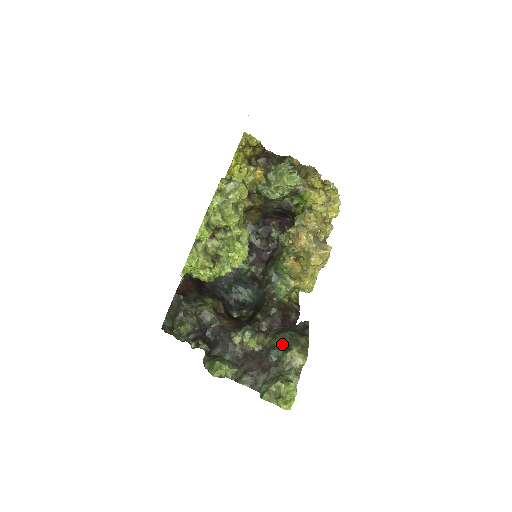
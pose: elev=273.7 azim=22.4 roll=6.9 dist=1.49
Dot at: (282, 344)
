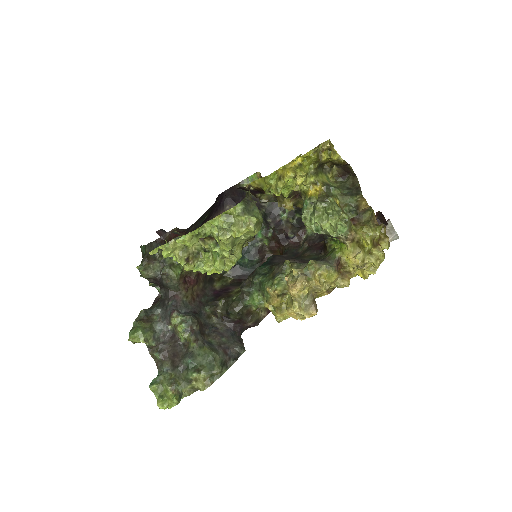
Dot at: (199, 360)
